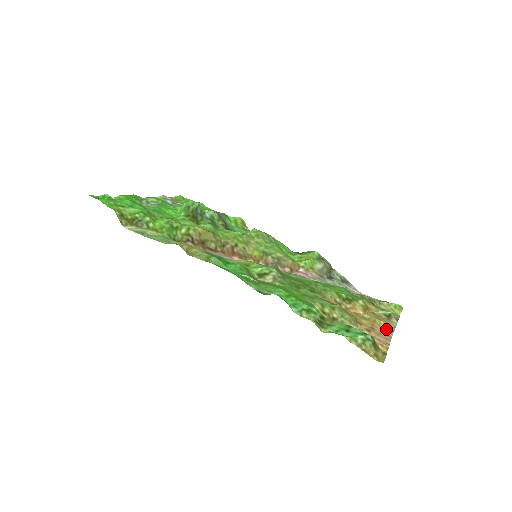
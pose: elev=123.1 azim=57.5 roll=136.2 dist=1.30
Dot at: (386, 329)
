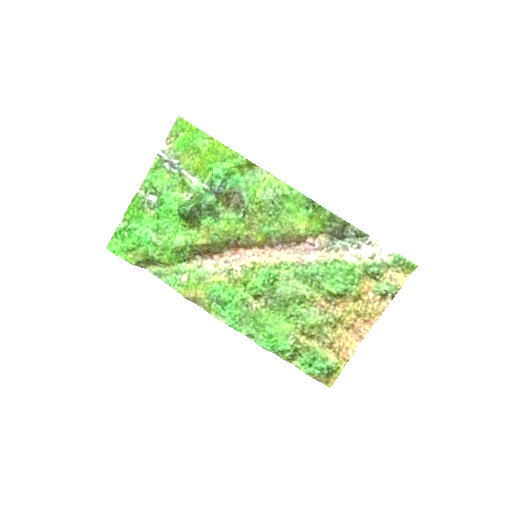
Dot at: (369, 320)
